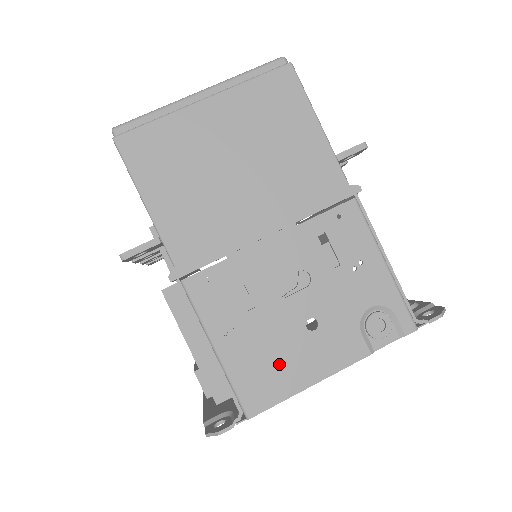
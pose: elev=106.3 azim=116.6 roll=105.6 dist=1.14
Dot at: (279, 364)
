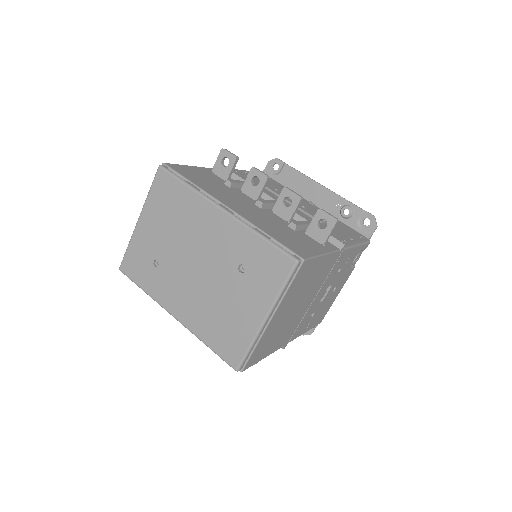
Dot at: (326, 307)
